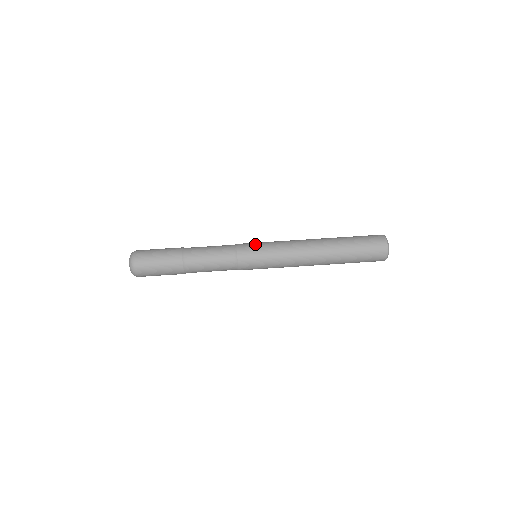
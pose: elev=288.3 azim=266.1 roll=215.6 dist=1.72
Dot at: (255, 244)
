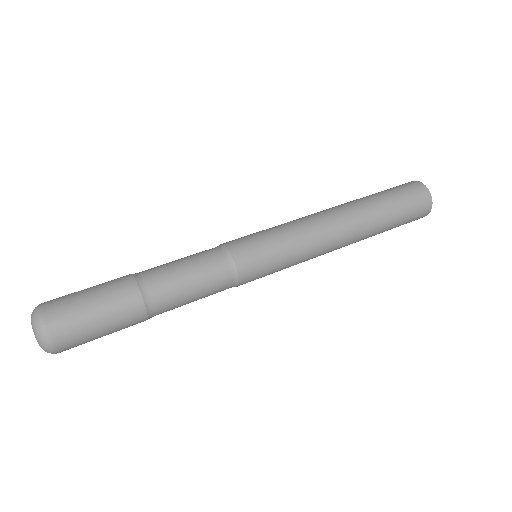
Dot at: occluded
